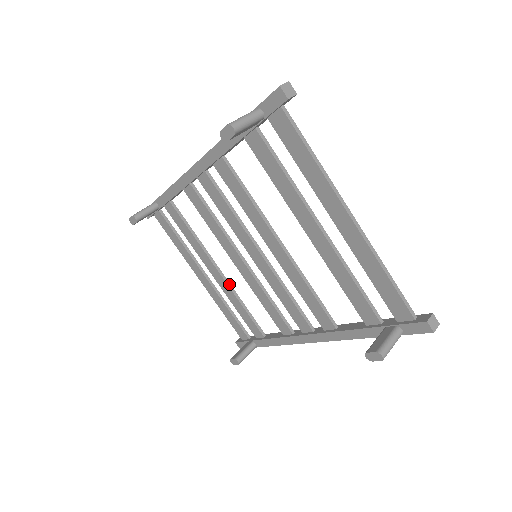
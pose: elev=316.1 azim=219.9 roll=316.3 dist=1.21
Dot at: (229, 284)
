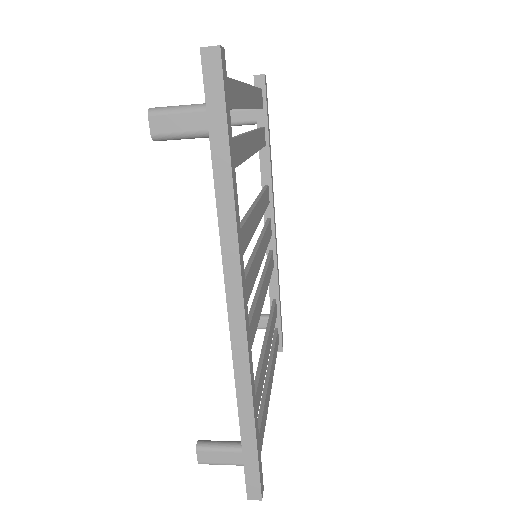
Dot at: (263, 355)
